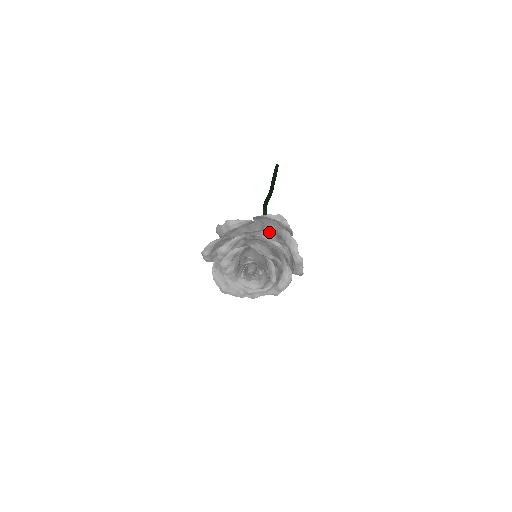
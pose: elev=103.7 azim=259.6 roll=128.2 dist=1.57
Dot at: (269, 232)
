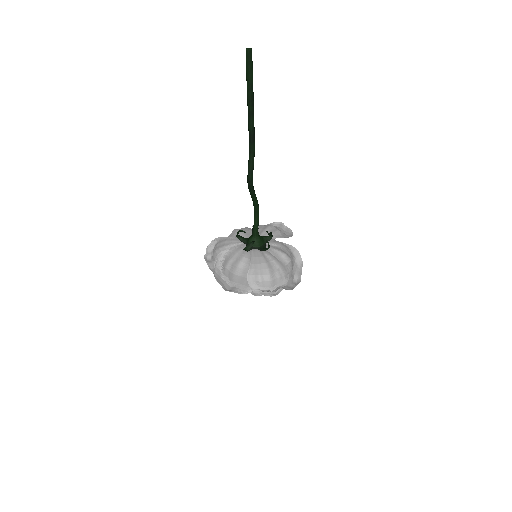
Dot at: occluded
